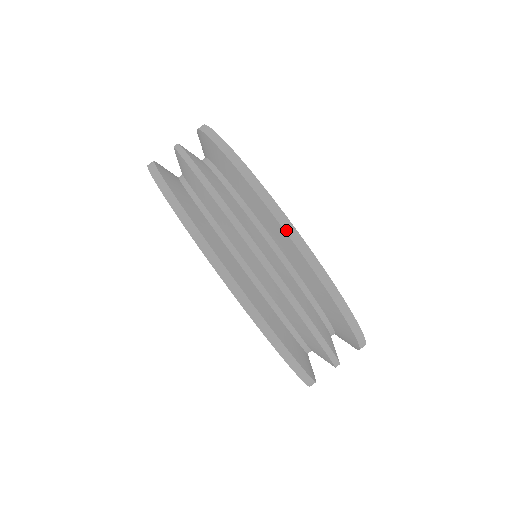
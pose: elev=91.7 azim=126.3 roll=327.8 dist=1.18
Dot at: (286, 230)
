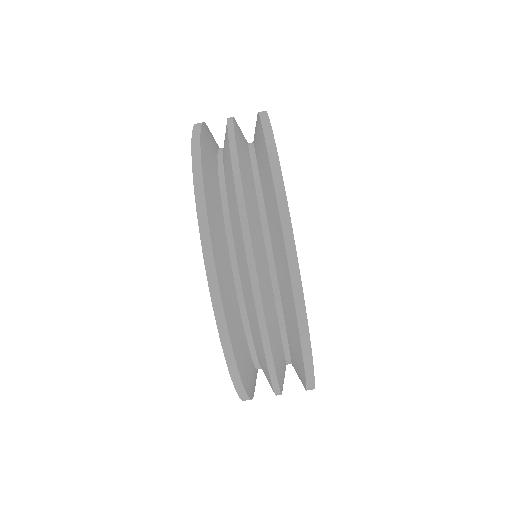
Dot at: (291, 273)
